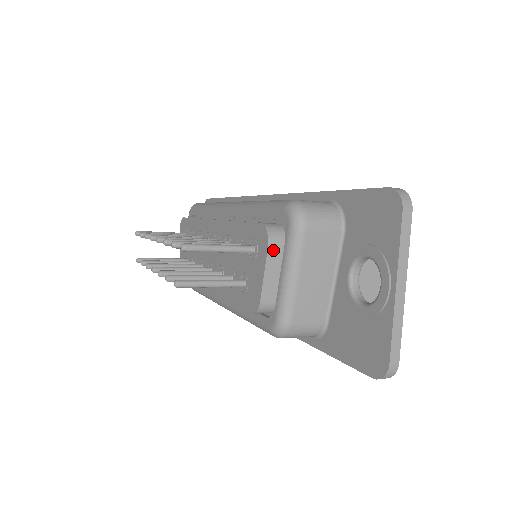
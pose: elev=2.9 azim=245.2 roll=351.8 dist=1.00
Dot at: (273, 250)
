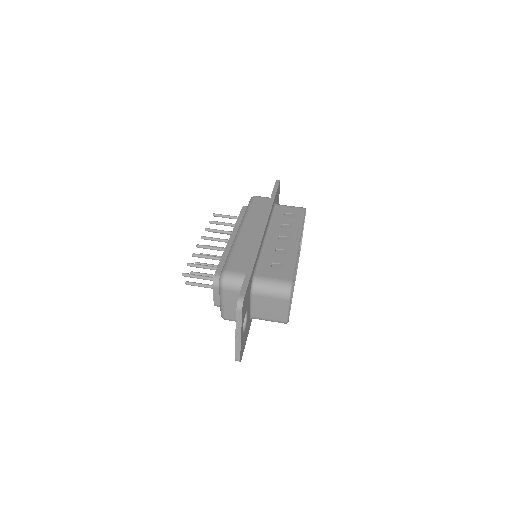
Dot at: (215, 289)
